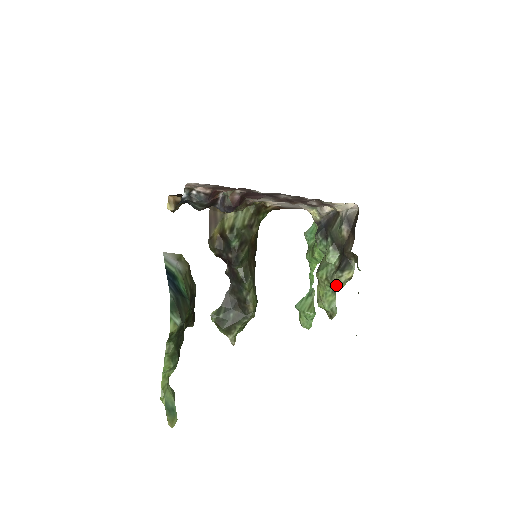
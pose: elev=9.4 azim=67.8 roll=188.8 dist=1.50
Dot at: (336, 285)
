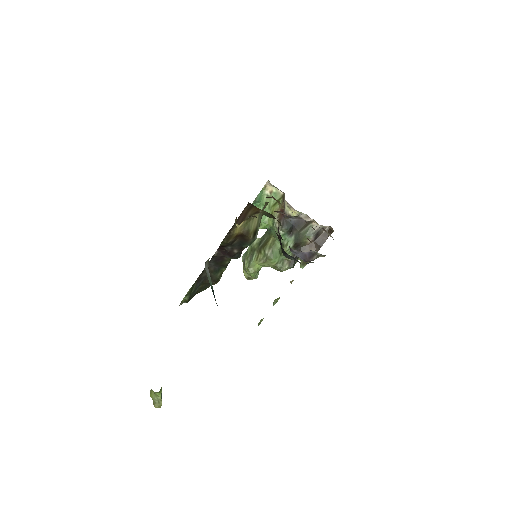
Dot at: (278, 270)
